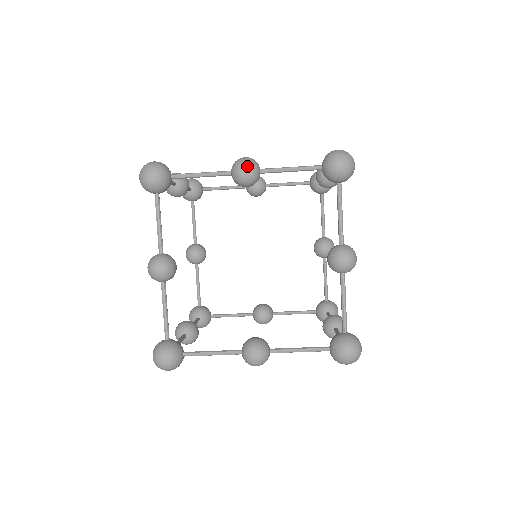
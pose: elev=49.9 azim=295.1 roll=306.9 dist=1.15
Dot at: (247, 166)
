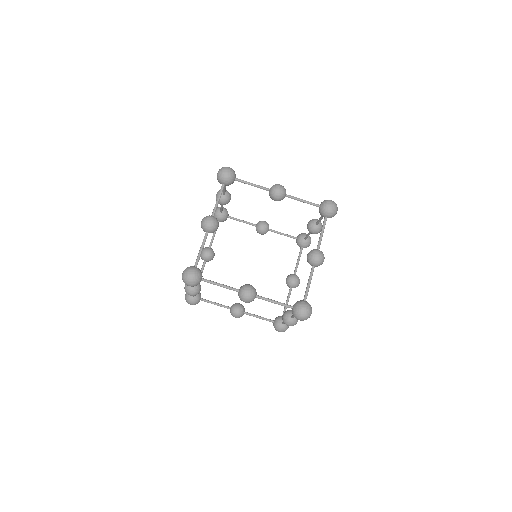
Dot at: (281, 188)
